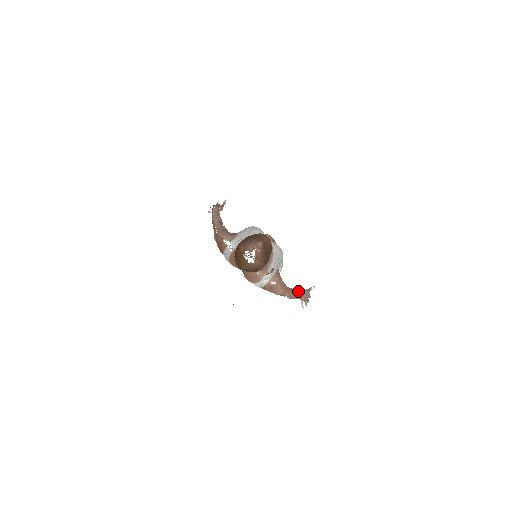
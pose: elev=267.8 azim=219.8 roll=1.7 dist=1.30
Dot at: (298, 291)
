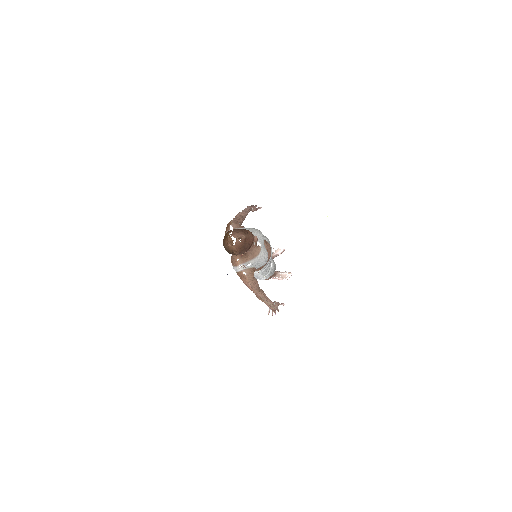
Dot at: occluded
